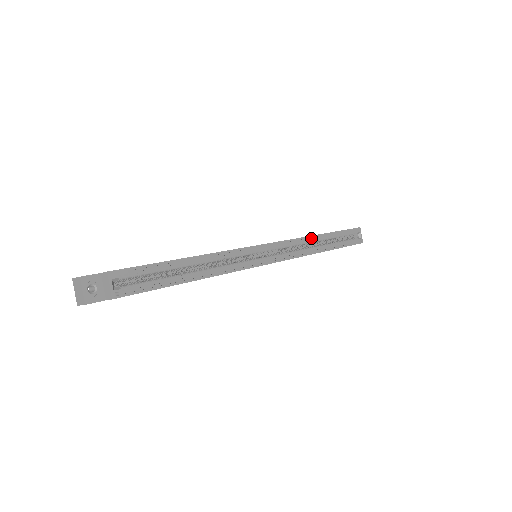
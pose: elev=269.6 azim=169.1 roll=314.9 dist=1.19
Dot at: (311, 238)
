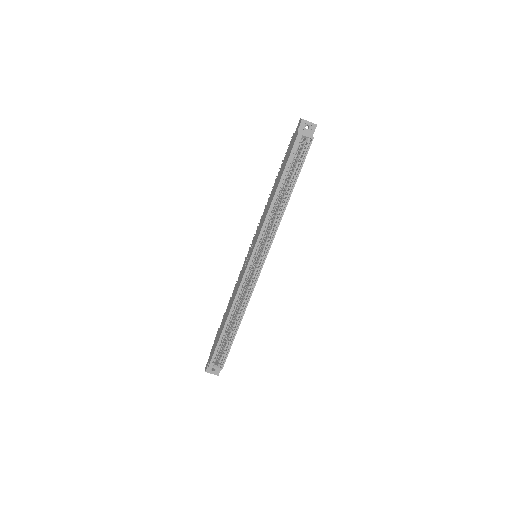
Dot at: (271, 208)
